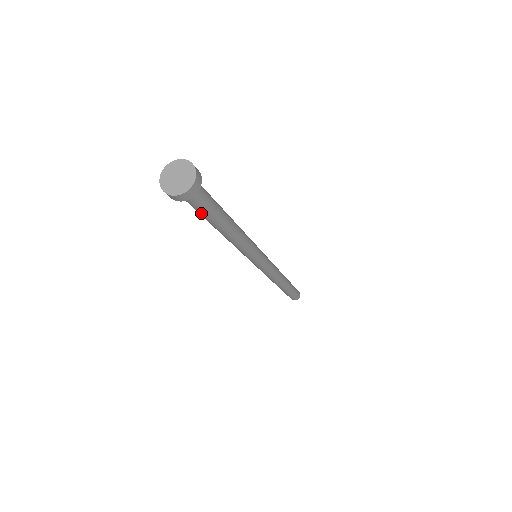
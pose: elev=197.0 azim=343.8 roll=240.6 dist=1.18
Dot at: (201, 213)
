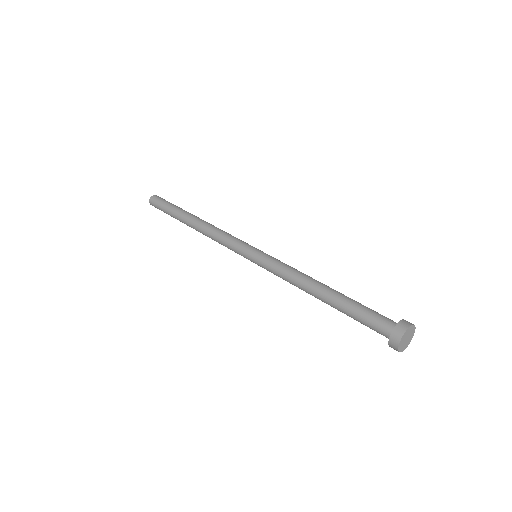
Dot at: occluded
